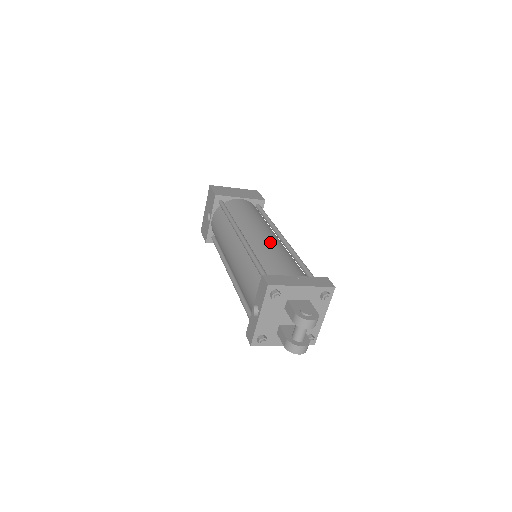
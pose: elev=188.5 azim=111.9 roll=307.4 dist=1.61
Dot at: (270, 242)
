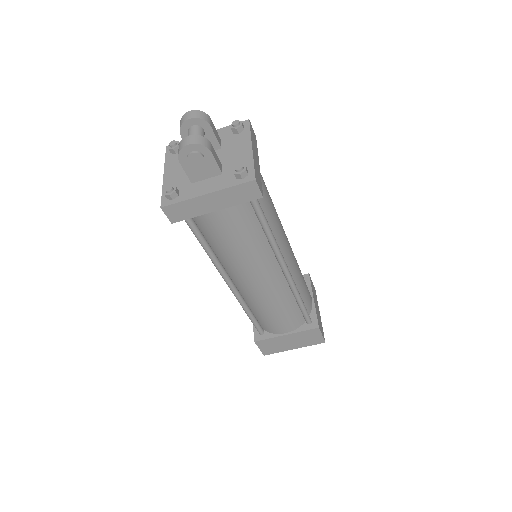
Dot at: occluded
